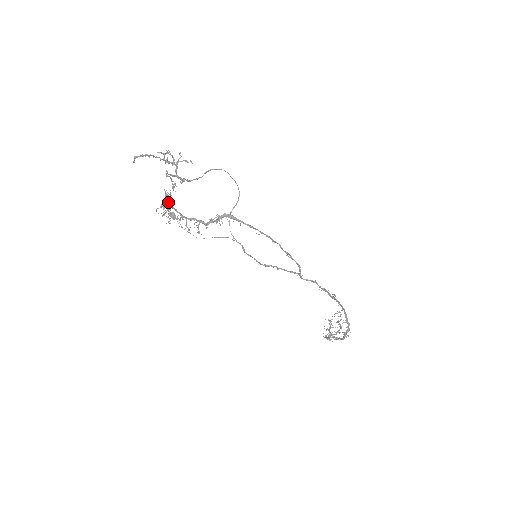
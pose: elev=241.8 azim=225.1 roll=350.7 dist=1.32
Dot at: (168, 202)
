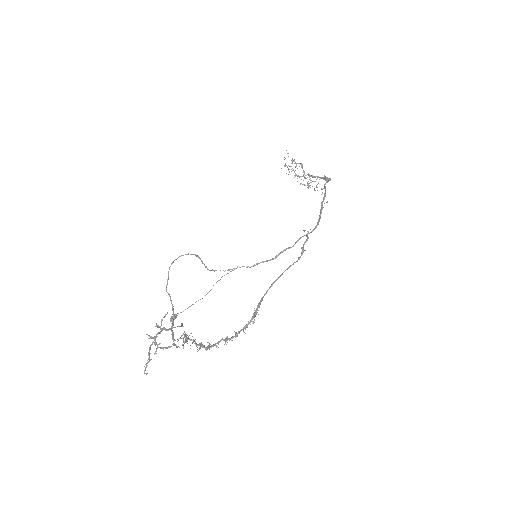
Dot at: (203, 347)
